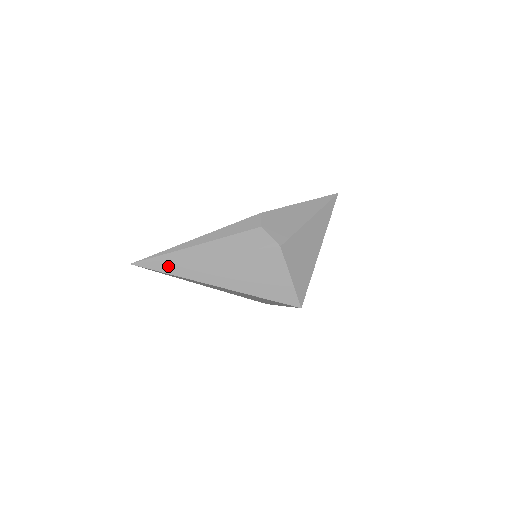
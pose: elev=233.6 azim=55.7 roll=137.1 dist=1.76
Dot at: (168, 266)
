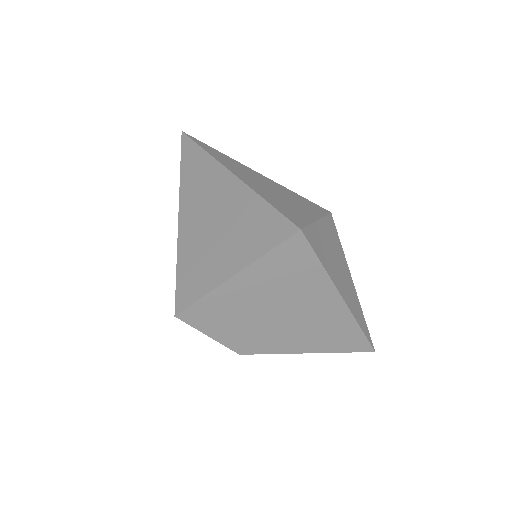
Dot at: (209, 148)
